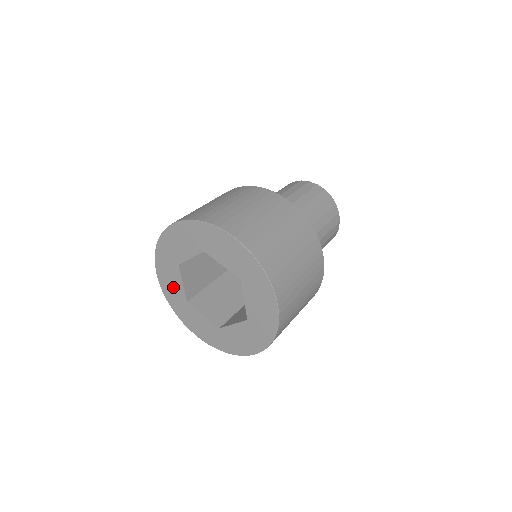
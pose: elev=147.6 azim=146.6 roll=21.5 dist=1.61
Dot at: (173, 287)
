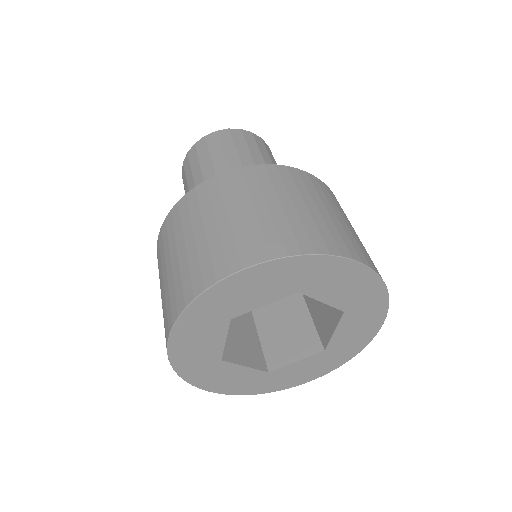
Dot at: (240, 380)
